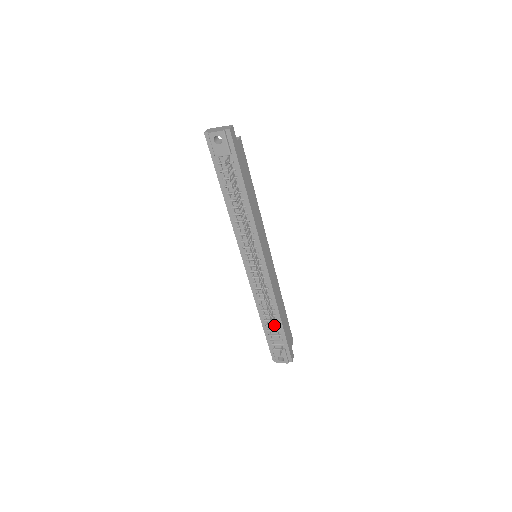
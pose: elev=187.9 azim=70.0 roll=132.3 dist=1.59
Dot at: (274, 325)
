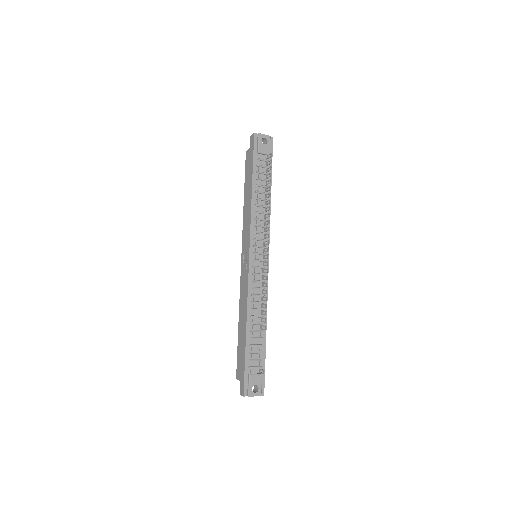
Dot at: (259, 337)
